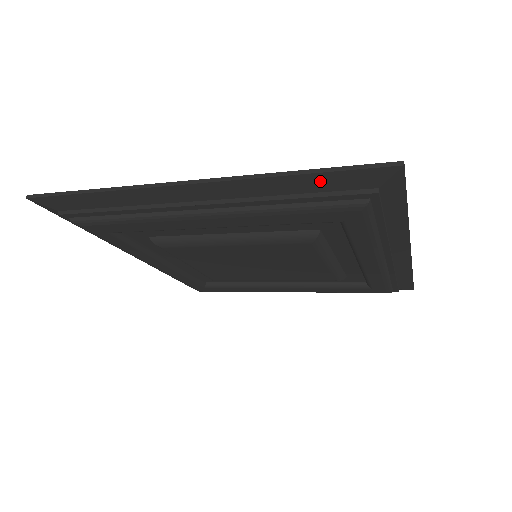
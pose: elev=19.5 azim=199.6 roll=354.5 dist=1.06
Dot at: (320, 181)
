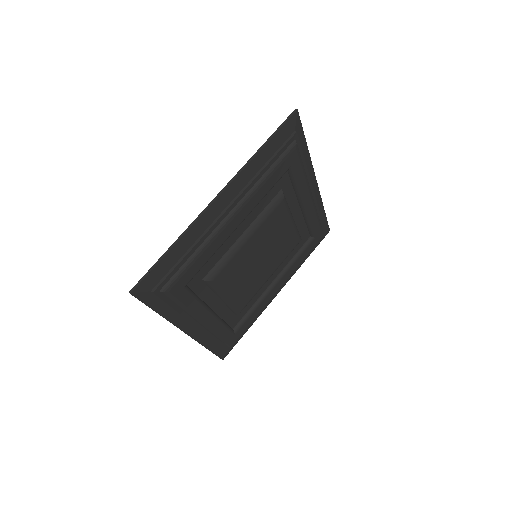
Dot at: (273, 144)
